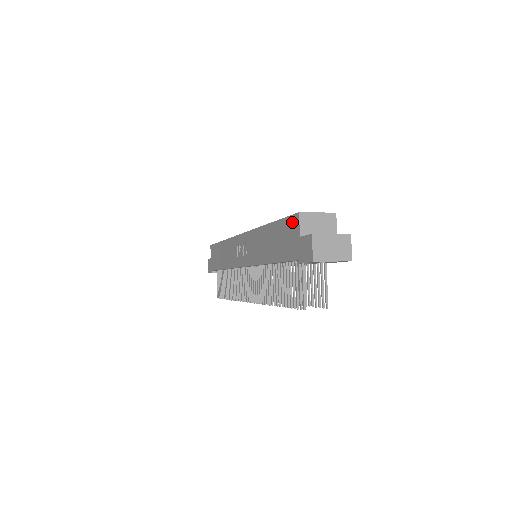
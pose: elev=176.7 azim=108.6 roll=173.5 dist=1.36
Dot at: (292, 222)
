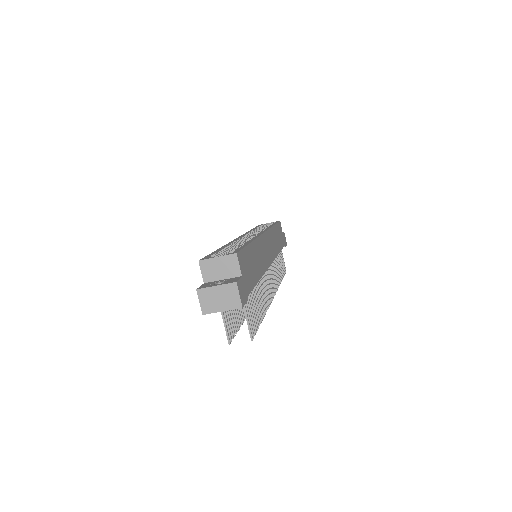
Dot at: occluded
